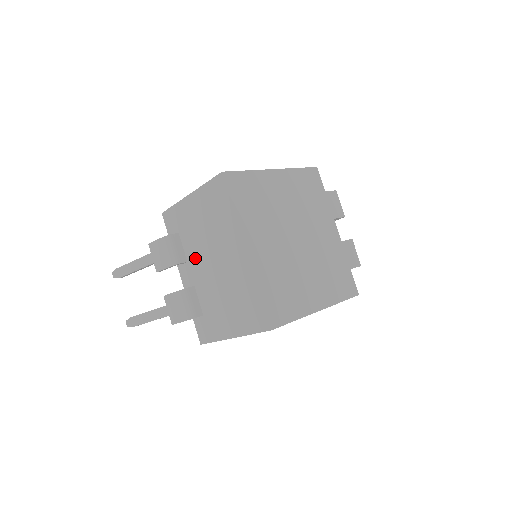
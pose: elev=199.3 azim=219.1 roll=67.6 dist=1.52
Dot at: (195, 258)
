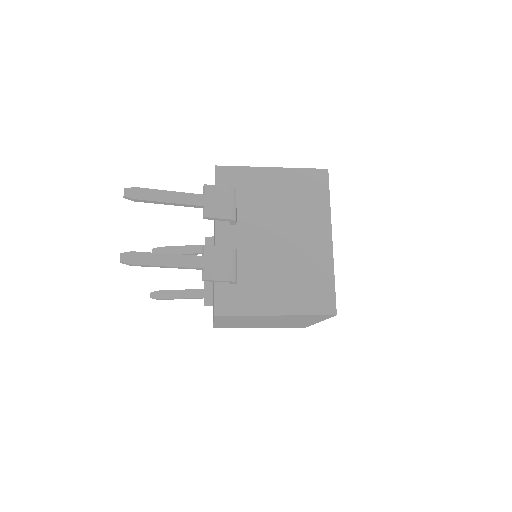
Dot at: (252, 225)
